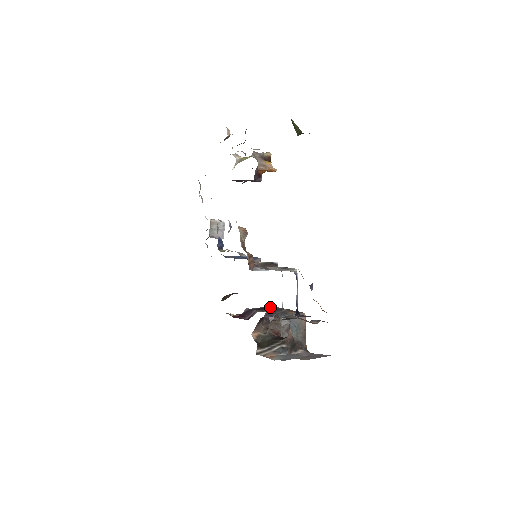
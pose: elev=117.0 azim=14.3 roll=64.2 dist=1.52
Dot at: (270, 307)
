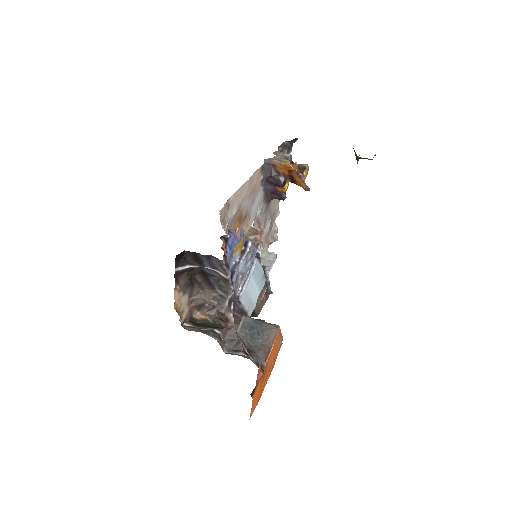
Dot at: occluded
